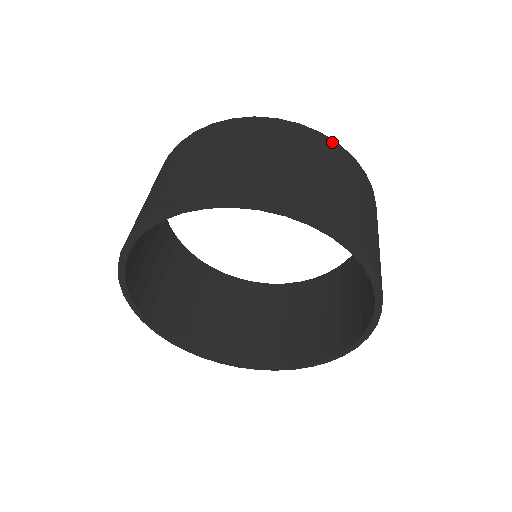
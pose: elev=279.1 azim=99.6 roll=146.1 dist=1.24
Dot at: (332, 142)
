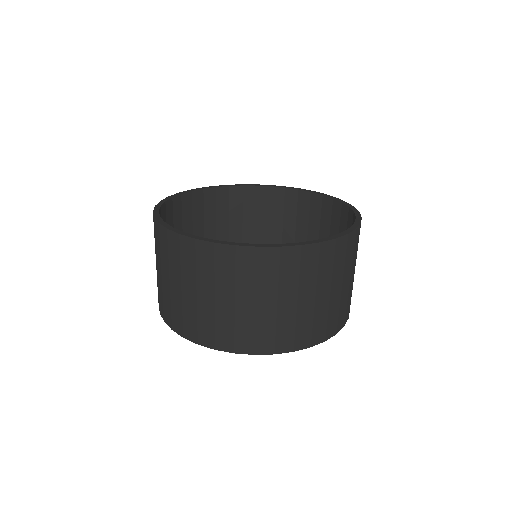
Dot at: occluded
